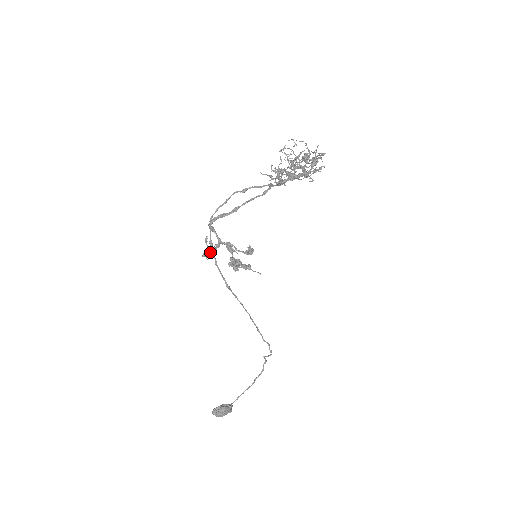
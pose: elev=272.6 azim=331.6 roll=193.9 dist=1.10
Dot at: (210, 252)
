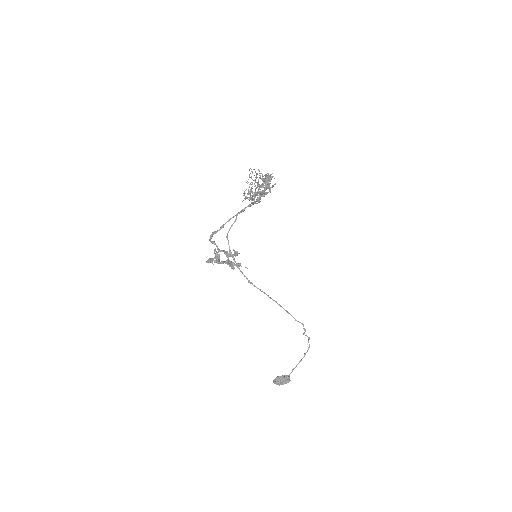
Dot at: (216, 259)
